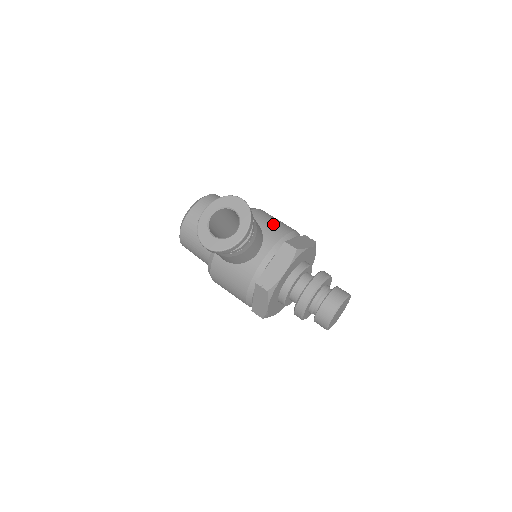
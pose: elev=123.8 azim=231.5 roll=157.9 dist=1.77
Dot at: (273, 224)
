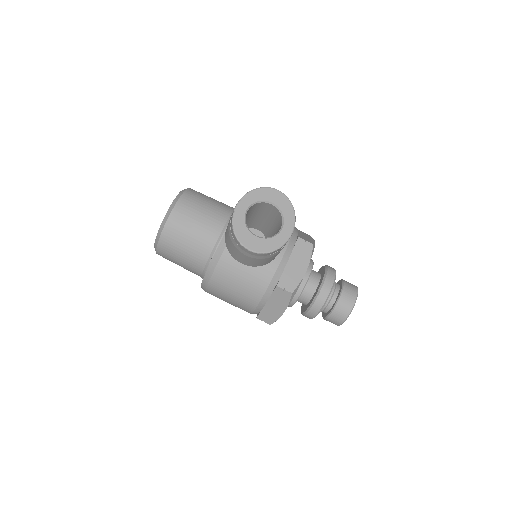
Dot at: occluded
